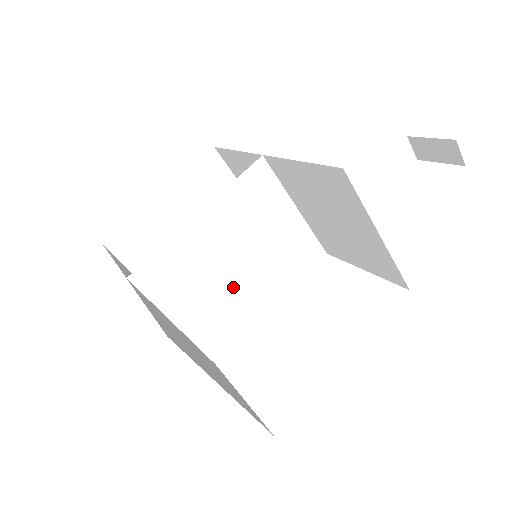
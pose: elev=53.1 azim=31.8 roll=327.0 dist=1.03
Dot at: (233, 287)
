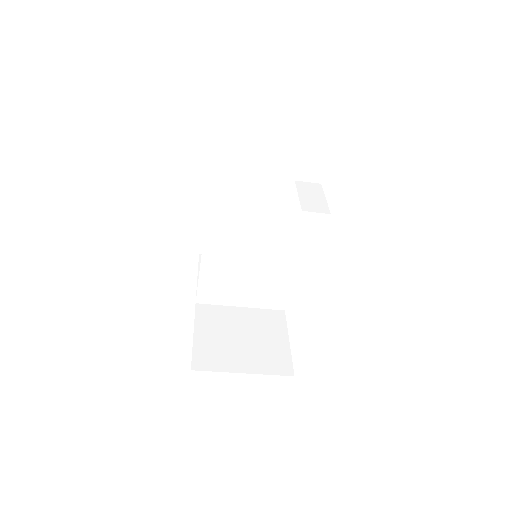
Dot at: (258, 275)
